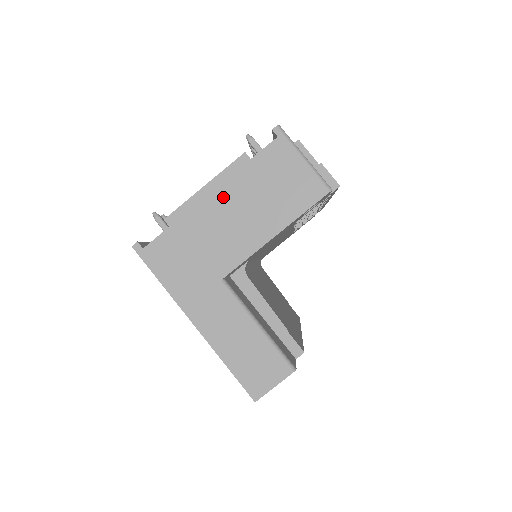
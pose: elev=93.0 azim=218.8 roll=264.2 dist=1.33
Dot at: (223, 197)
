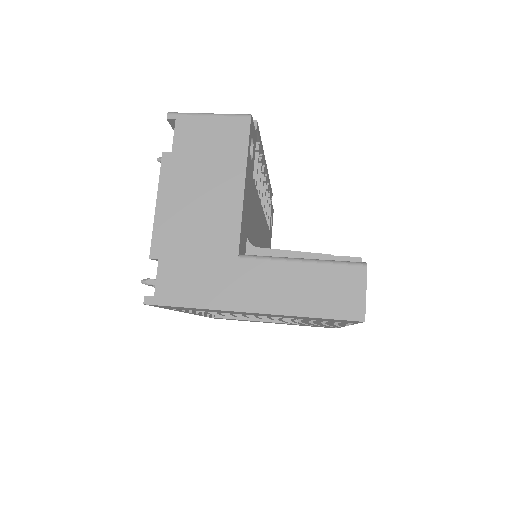
Dot at: (178, 197)
